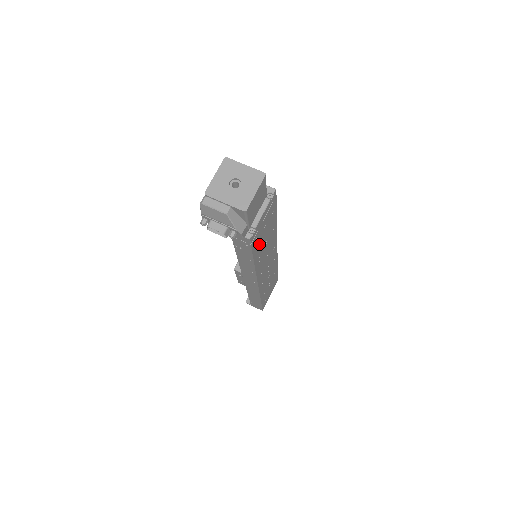
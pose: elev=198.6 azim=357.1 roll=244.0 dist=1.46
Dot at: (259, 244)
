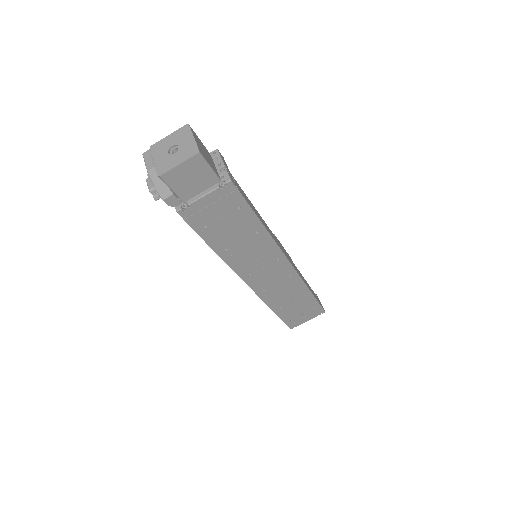
Dot at: (216, 231)
